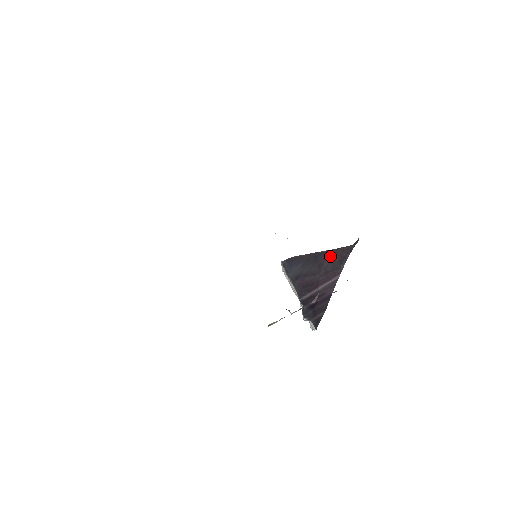
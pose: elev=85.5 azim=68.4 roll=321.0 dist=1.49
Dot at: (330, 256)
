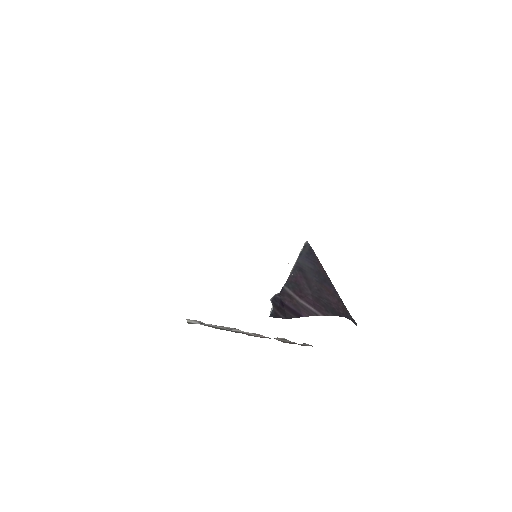
Dot at: (333, 296)
